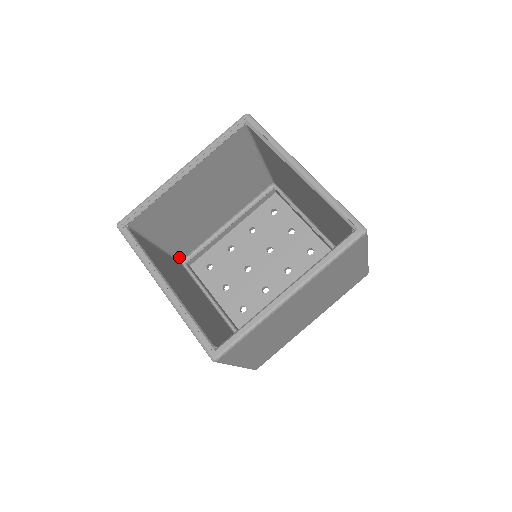
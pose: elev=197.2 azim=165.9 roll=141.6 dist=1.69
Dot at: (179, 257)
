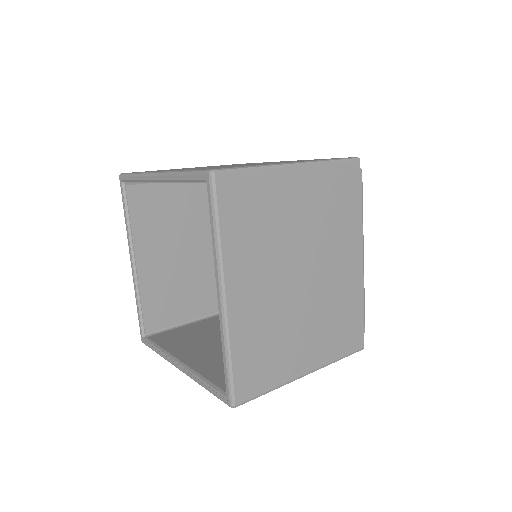
Dot at: occluded
